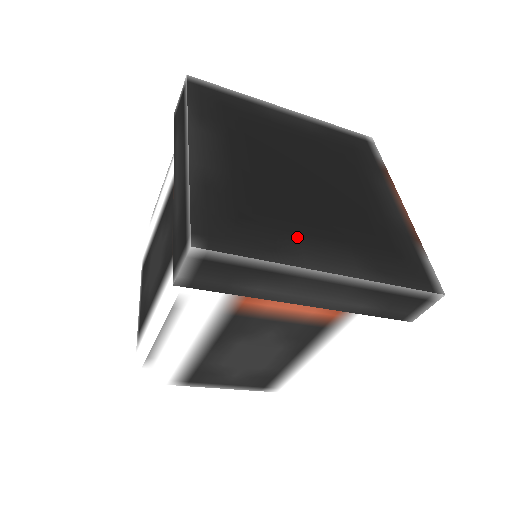
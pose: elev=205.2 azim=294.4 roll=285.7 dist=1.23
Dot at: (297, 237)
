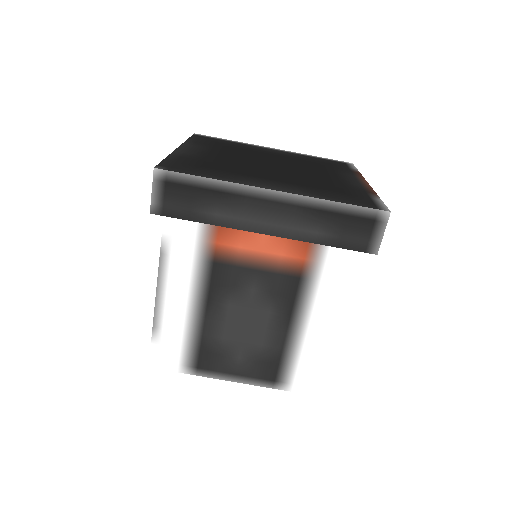
Dot at: (248, 177)
